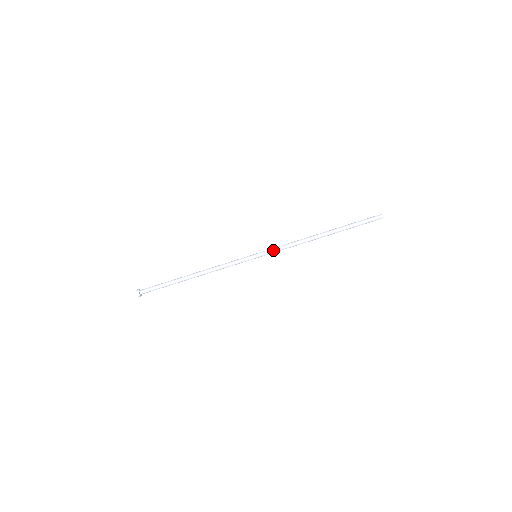
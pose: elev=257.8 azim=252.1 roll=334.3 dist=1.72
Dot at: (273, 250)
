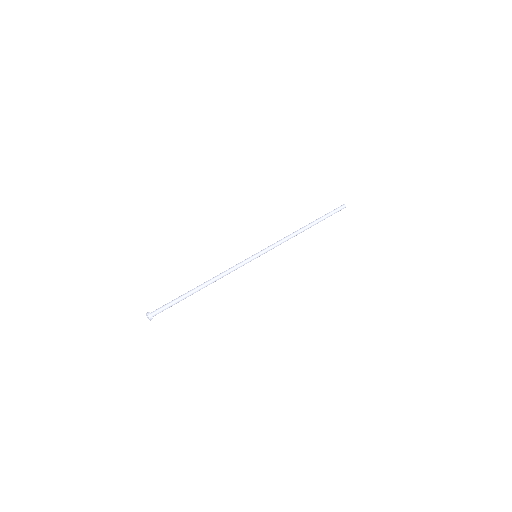
Dot at: (270, 247)
